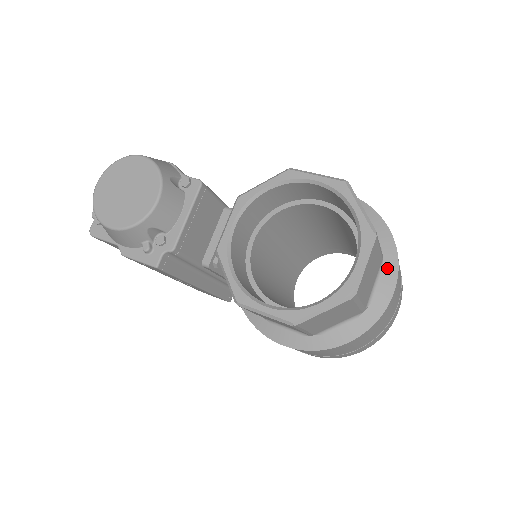
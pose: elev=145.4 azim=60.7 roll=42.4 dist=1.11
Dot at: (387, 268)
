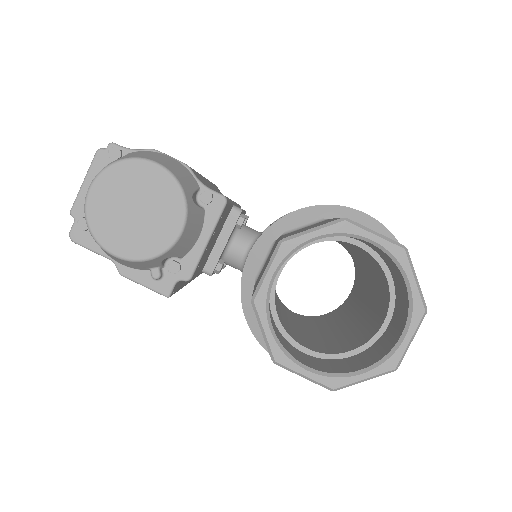
Dot at: occluded
